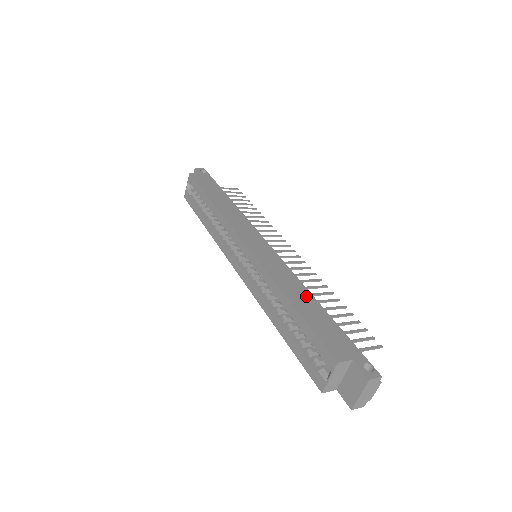
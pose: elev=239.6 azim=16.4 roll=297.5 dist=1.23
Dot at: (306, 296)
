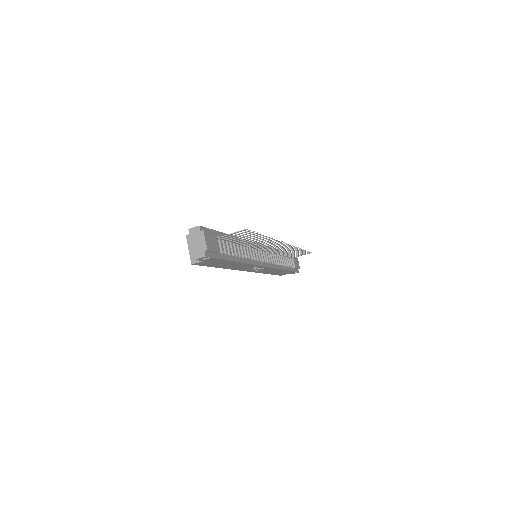
Dot at: occluded
